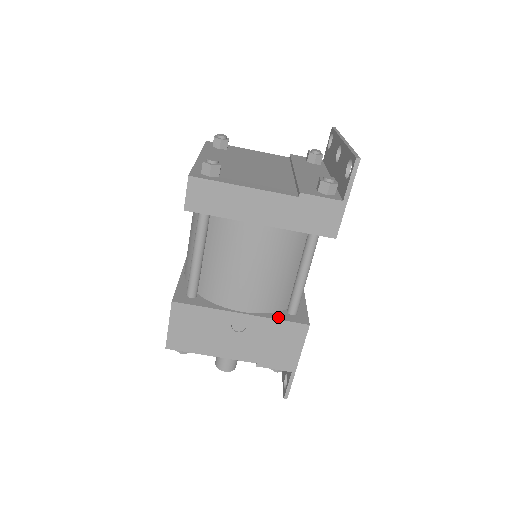
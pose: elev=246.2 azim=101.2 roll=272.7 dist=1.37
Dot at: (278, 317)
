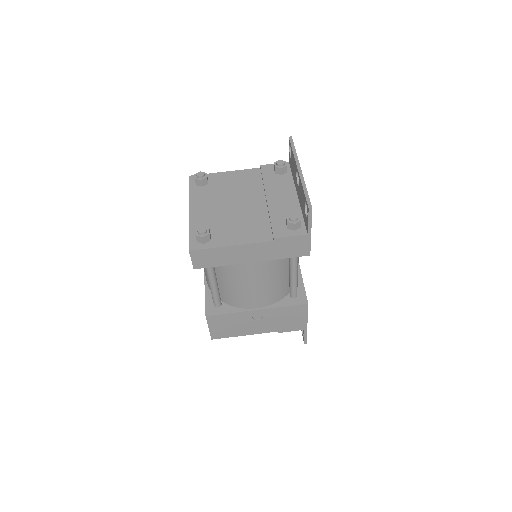
Dot at: (284, 304)
